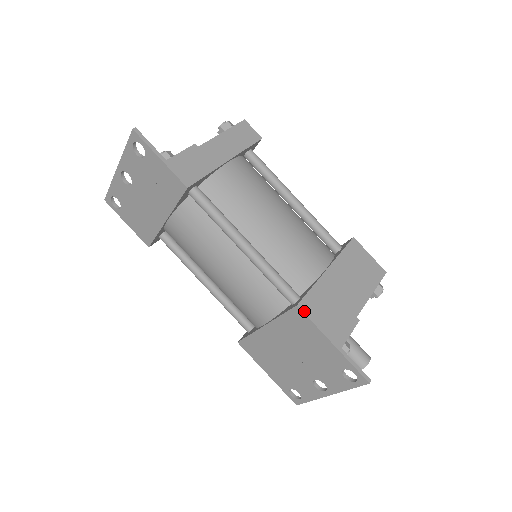
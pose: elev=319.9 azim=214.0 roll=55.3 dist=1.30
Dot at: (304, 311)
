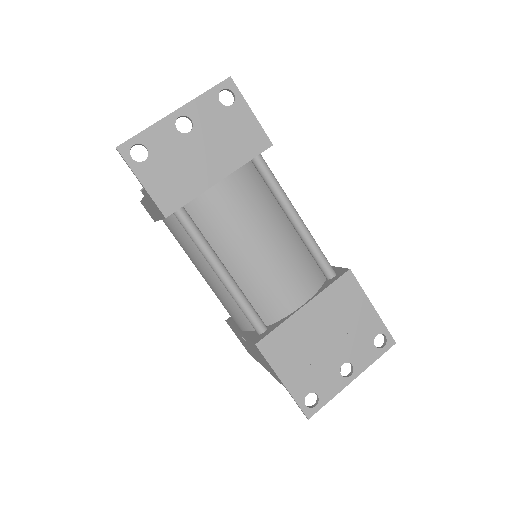
Dot at: (353, 275)
